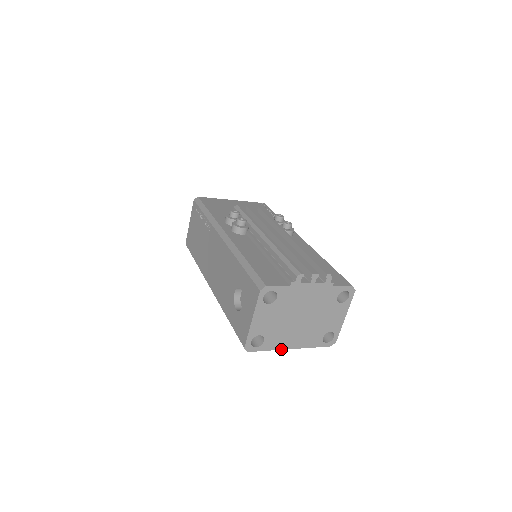
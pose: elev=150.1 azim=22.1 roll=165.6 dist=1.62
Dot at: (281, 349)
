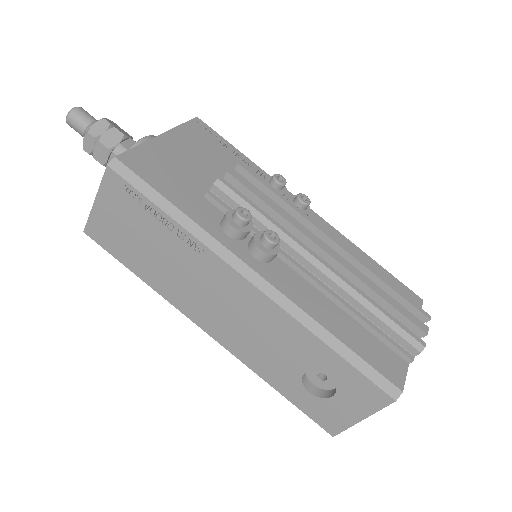
Dot at: occluded
